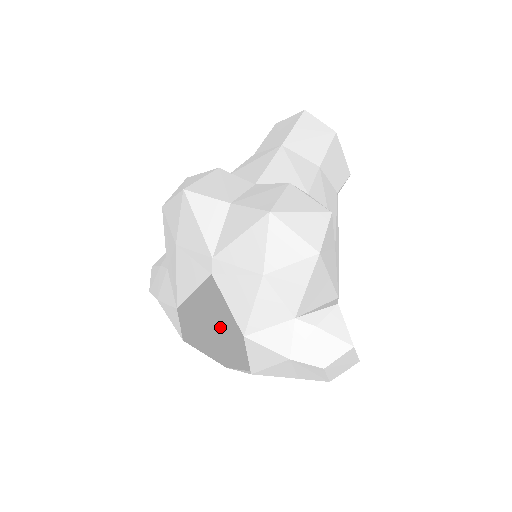
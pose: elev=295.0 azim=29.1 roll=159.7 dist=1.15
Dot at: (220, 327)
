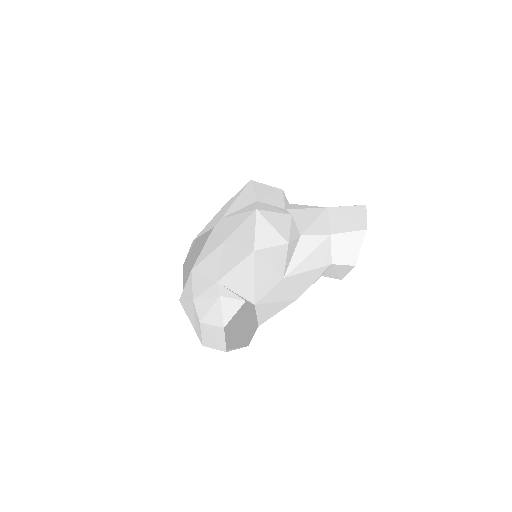
Dot at: occluded
